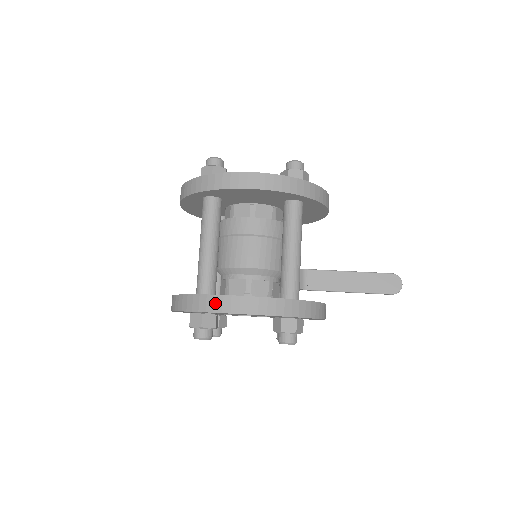
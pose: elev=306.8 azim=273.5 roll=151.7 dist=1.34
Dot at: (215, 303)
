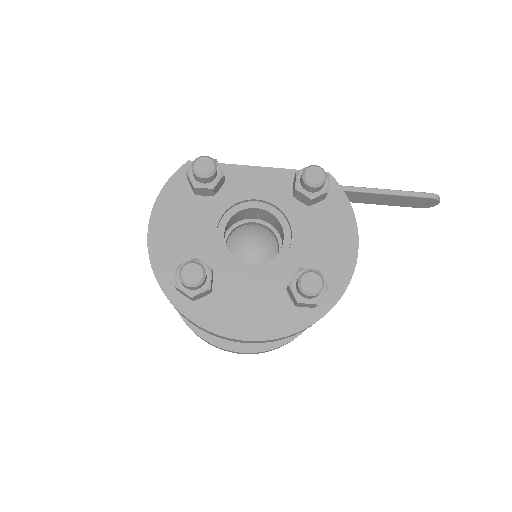
Dot at: (216, 347)
